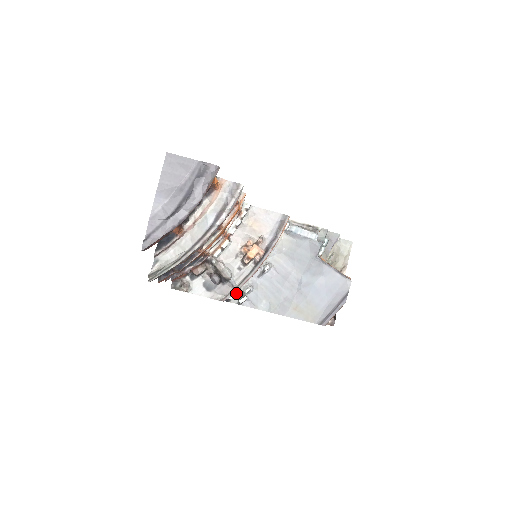
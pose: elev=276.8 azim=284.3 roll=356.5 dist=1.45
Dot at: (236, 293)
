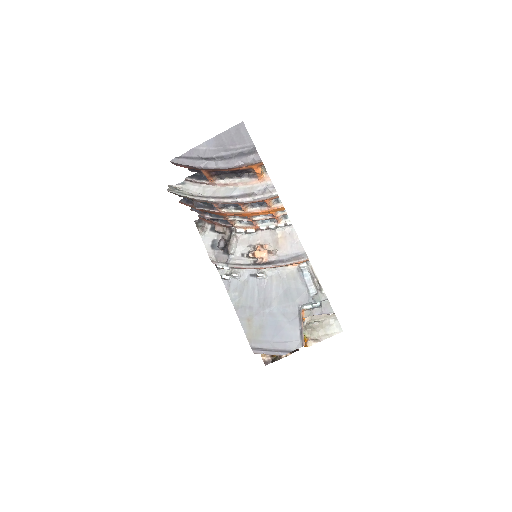
Dot at: (225, 267)
